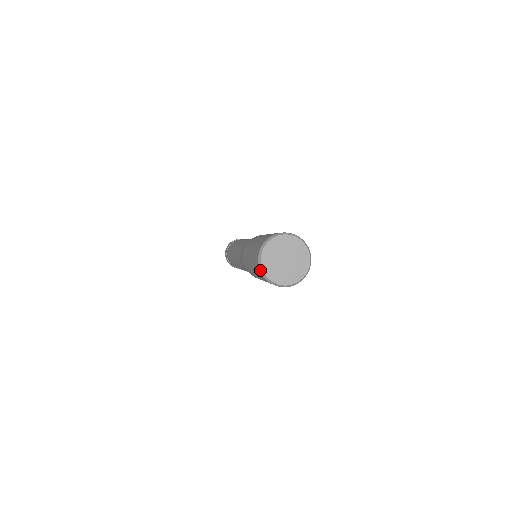
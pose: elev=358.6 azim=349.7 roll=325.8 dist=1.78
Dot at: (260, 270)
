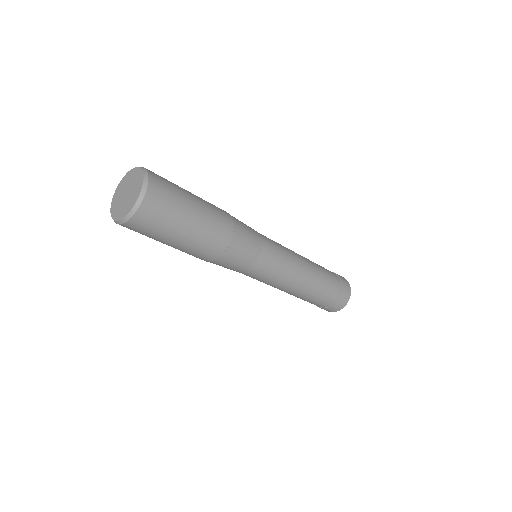
Dot at: (116, 223)
